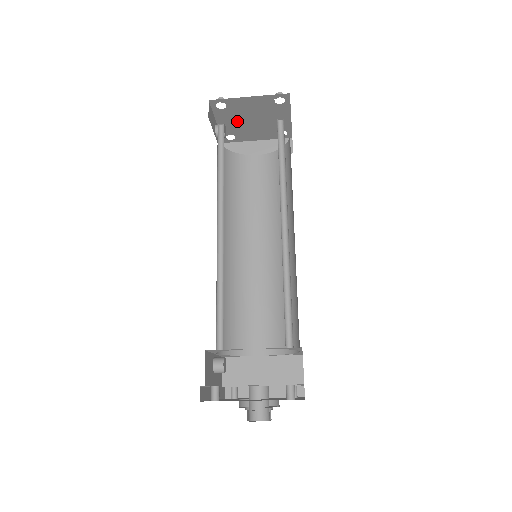
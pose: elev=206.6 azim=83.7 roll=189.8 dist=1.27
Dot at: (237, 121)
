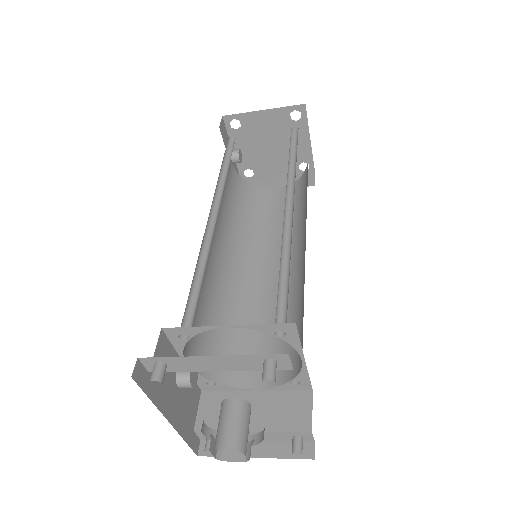
Dot at: (254, 148)
